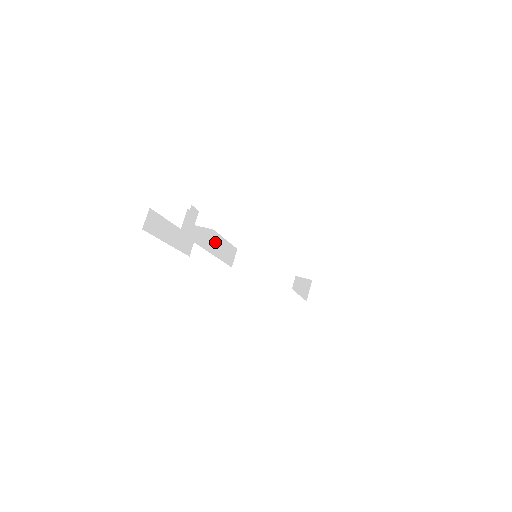
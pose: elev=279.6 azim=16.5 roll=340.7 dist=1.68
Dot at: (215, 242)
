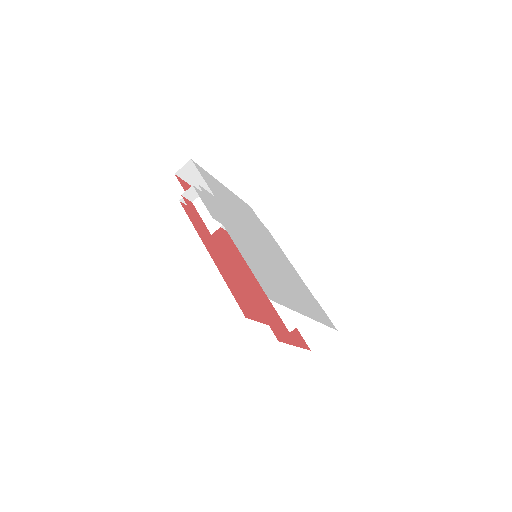
Dot at: occluded
